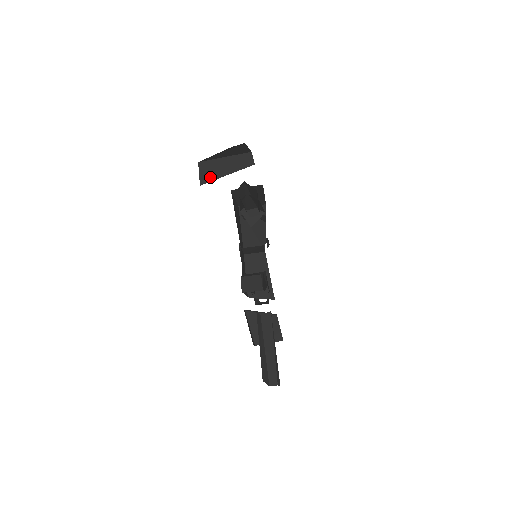
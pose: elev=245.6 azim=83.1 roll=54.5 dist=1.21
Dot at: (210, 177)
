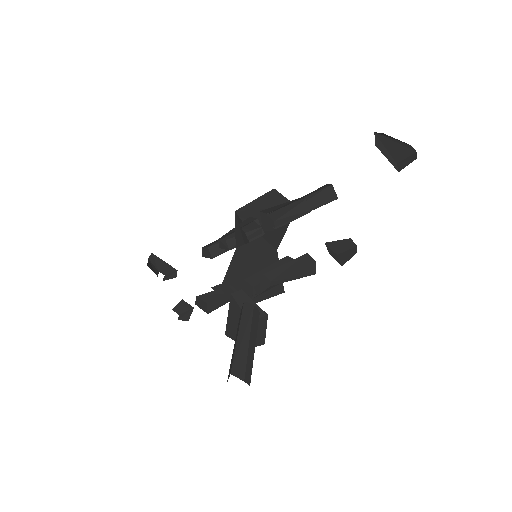
Dot at: (380, 148)
